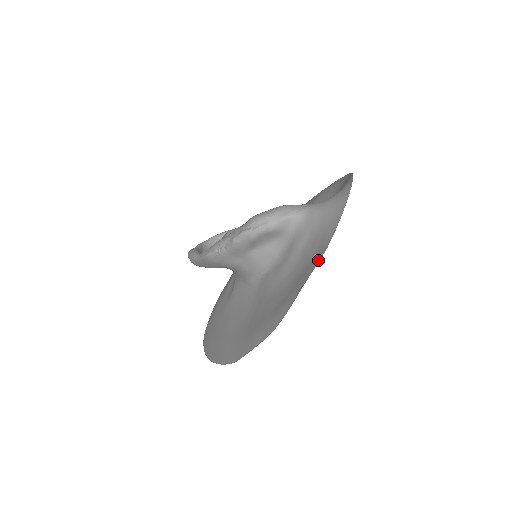
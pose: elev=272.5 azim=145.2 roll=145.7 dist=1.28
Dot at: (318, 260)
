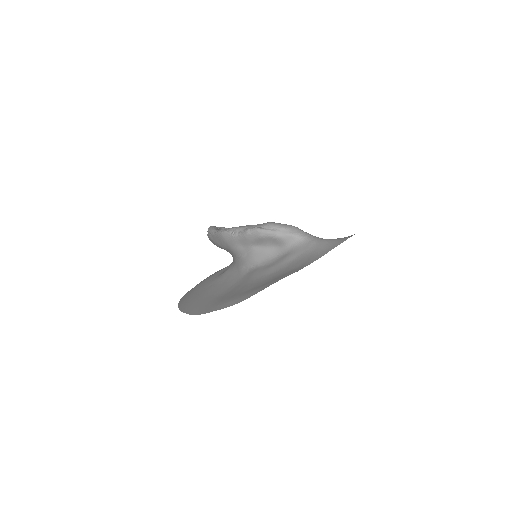
Dot at: (296, 271)
